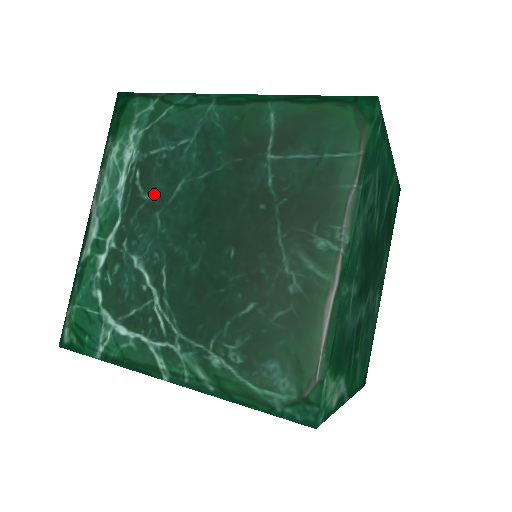
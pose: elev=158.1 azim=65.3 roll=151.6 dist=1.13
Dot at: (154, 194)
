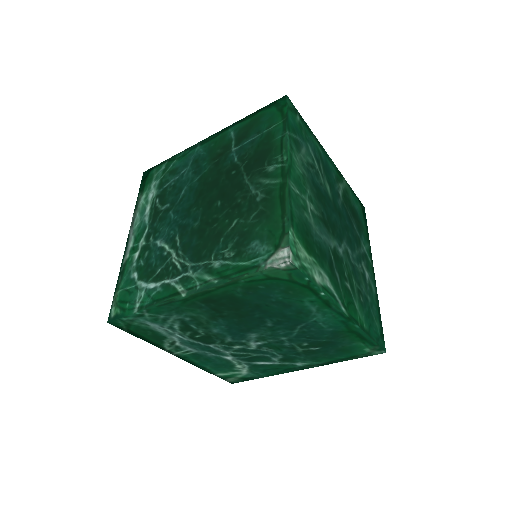
Dot at: (168, 204)
